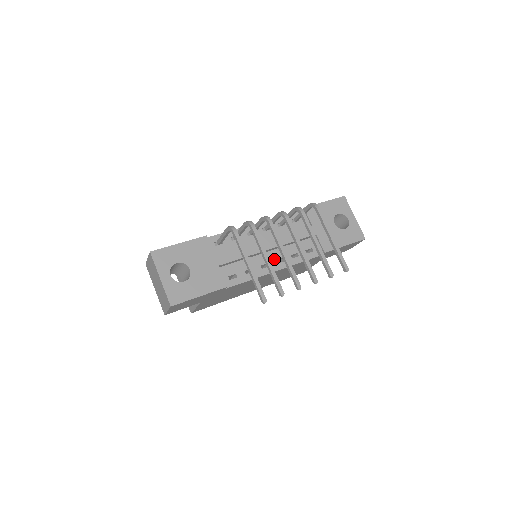
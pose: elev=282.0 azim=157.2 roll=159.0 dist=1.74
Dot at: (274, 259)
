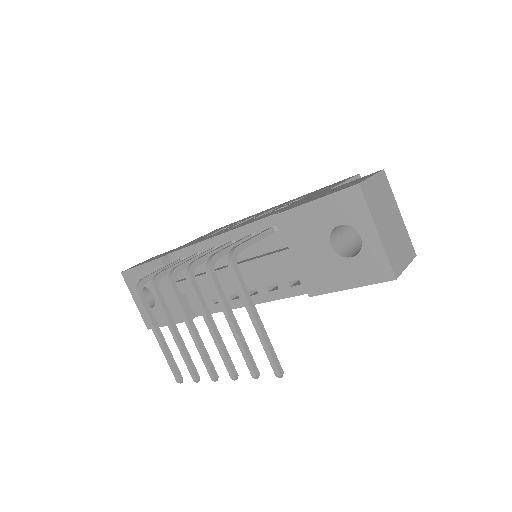
Dot at: occluded
